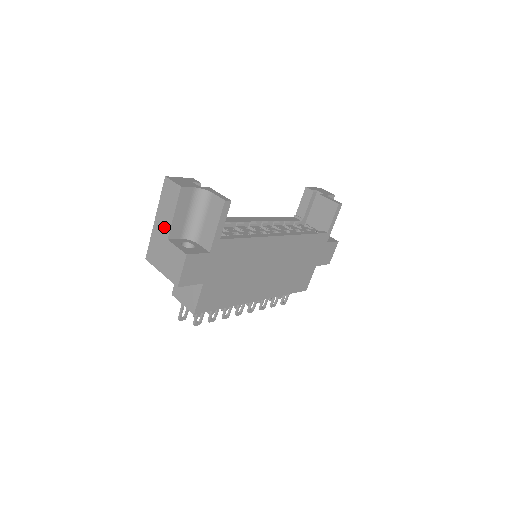
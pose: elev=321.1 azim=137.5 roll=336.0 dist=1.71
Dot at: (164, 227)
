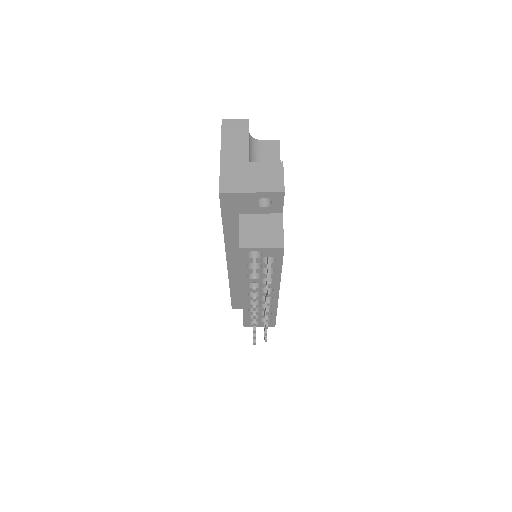
Dot at: (239, 154)
